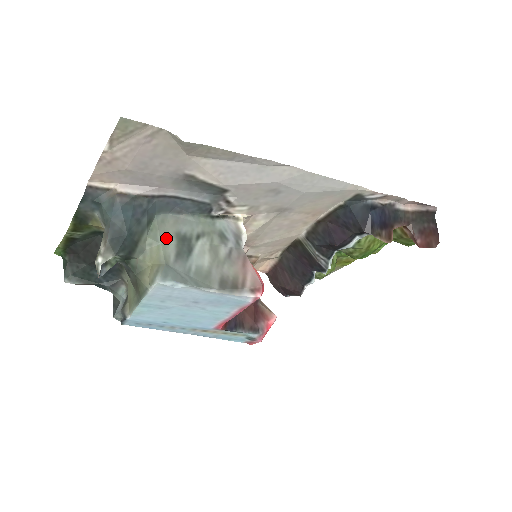
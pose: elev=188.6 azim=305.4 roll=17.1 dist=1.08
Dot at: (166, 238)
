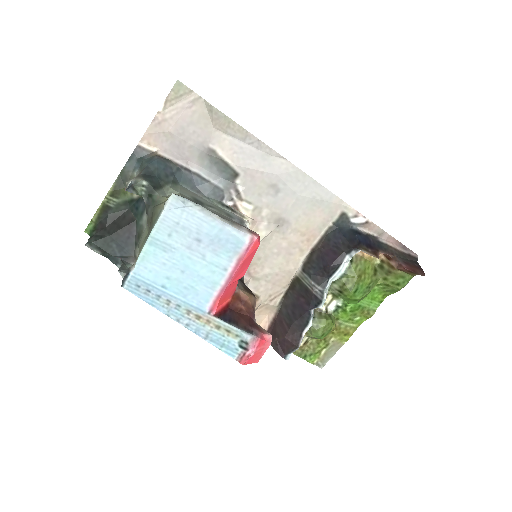
Dot at: (184, 194)
